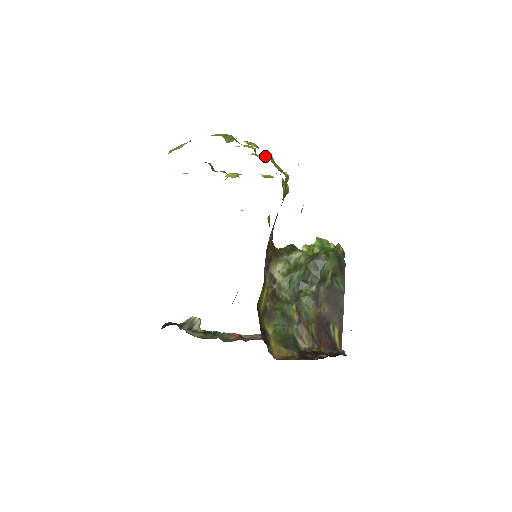
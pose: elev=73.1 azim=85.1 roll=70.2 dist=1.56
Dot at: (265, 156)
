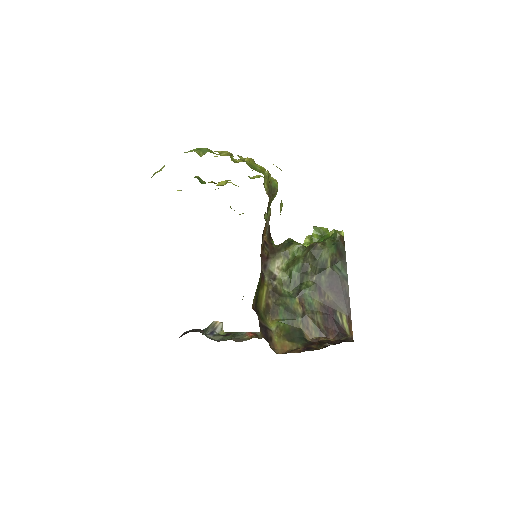
Dot at: occluded
